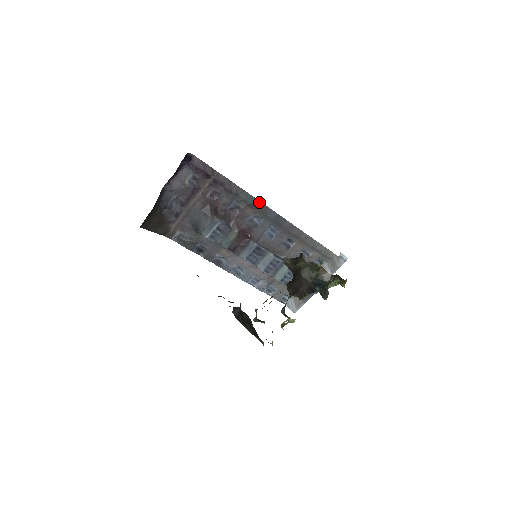
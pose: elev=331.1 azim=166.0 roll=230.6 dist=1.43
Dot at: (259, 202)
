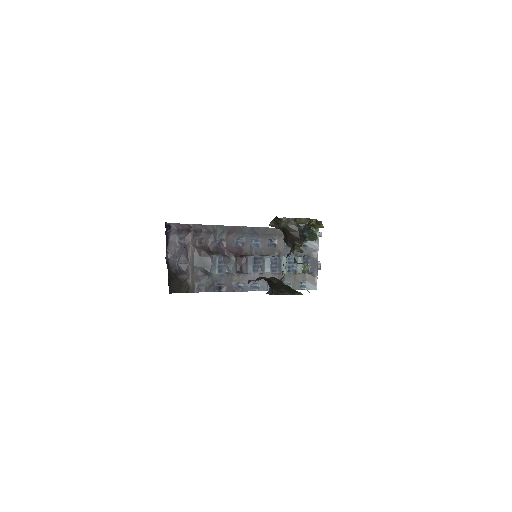
Dot at: (233, 227)
